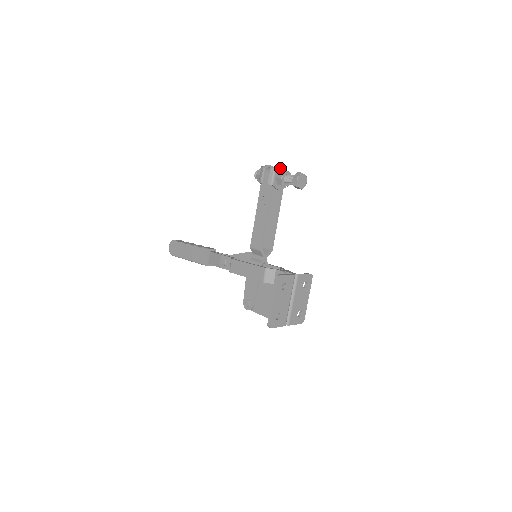
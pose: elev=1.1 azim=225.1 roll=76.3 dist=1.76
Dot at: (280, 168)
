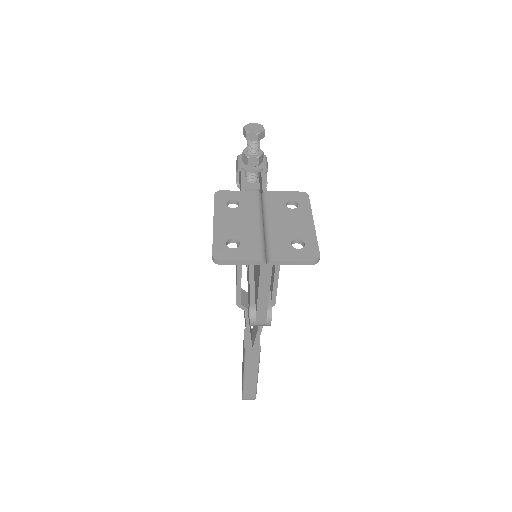
Dot at: occluded
